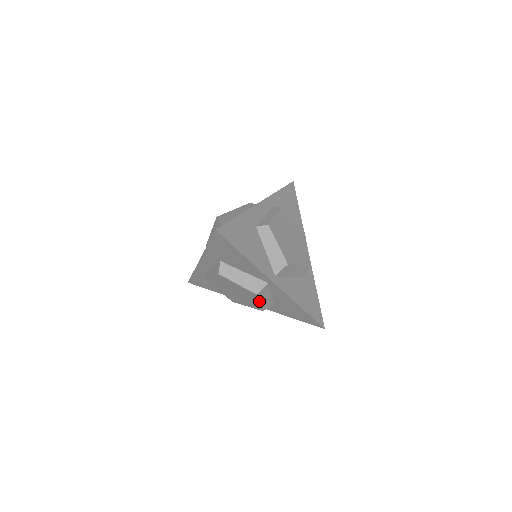
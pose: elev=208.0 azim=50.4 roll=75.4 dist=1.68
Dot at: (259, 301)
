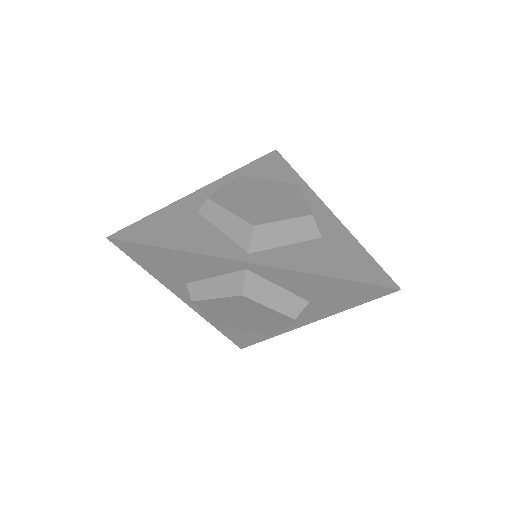
Dot at: (264, 305)
